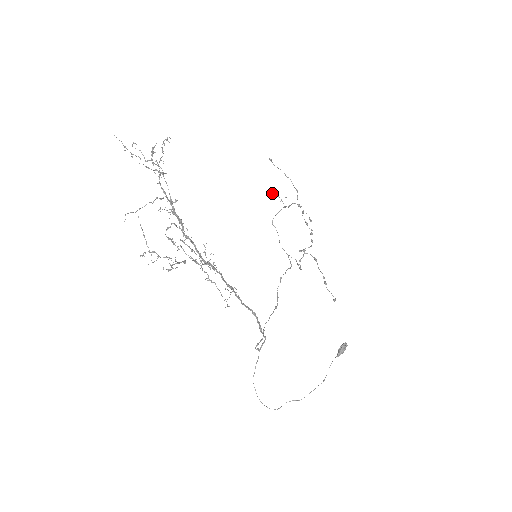
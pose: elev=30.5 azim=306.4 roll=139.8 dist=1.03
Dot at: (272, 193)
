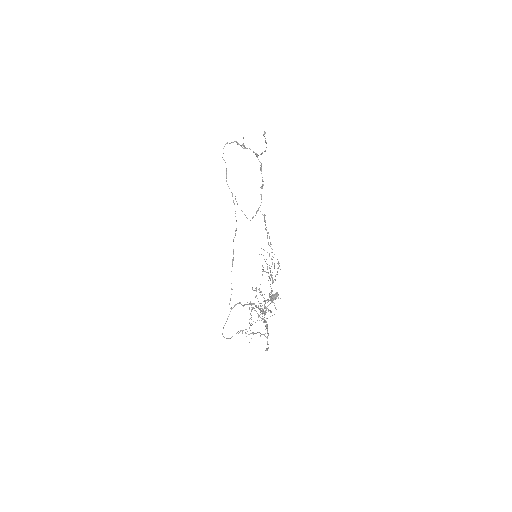
Dot at: (243, 146)
